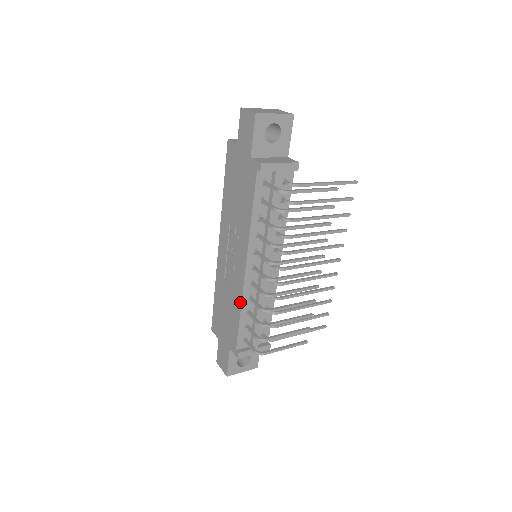
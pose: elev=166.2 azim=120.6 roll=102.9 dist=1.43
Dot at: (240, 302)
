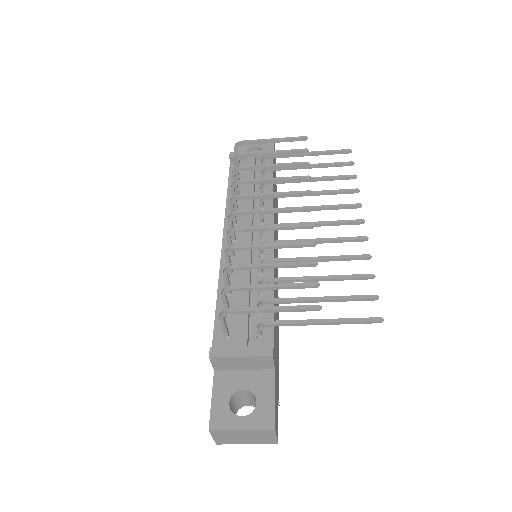
Dot at: (219, 281)
